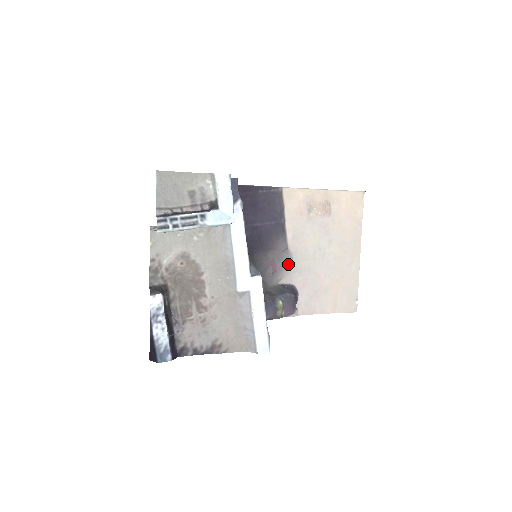
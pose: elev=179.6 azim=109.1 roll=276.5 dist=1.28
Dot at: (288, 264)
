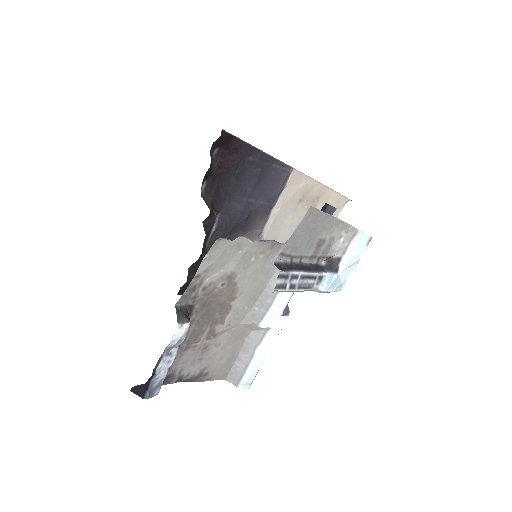
Dot at: occluded
